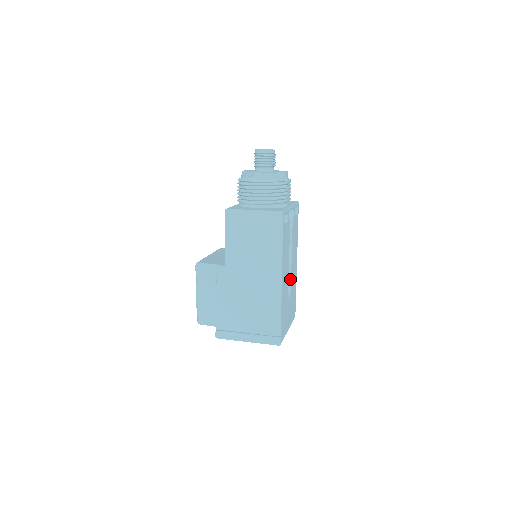
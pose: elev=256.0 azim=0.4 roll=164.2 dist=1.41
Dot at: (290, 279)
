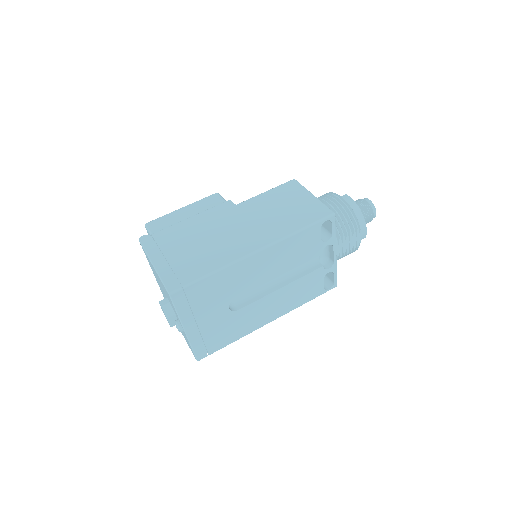
Dot at: (252, 301)
